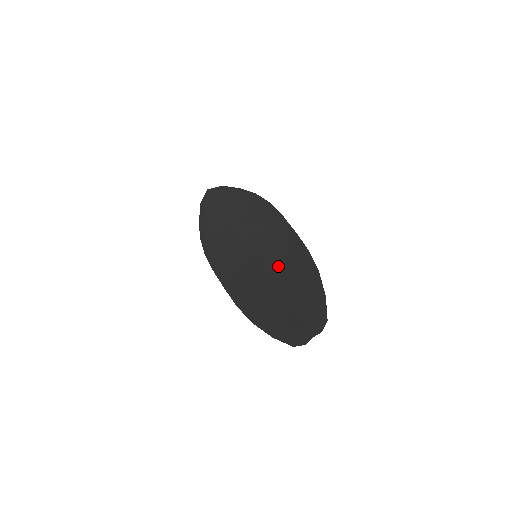
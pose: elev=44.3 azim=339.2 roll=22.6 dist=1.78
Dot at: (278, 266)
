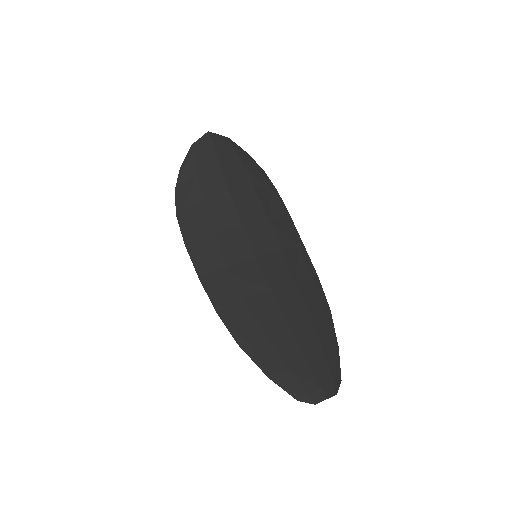
Dot at: (283, 282)
